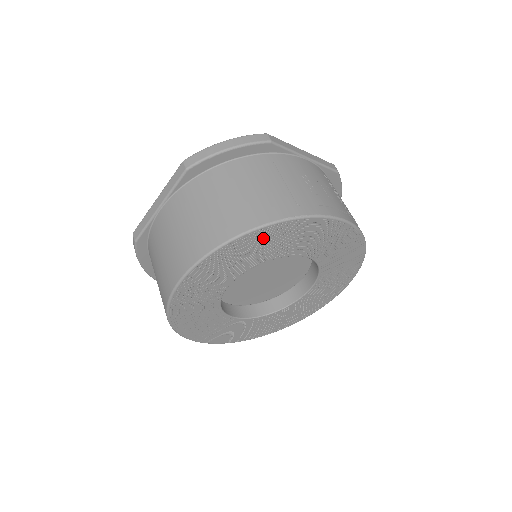
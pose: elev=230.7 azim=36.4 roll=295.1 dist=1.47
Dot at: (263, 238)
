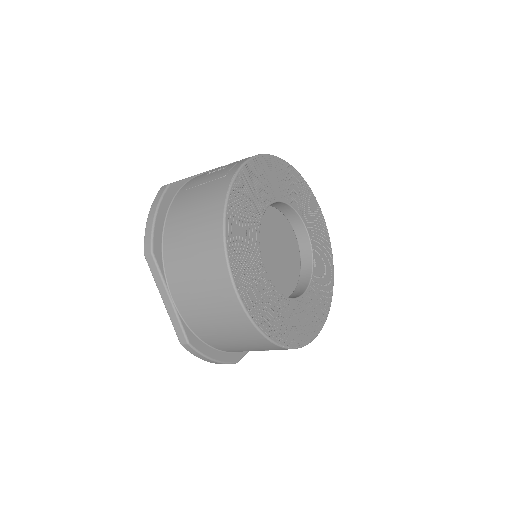
Dot at: (237, 210)
